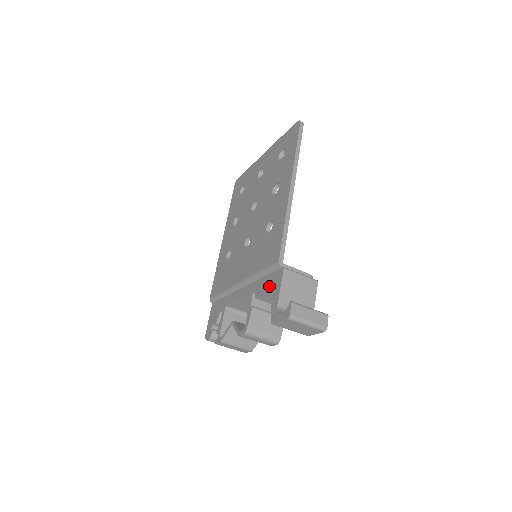
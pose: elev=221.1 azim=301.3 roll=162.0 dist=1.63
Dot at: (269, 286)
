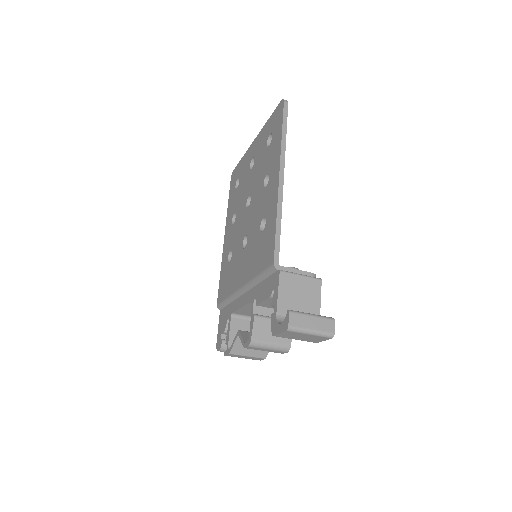
Dot at: (267, 292)
